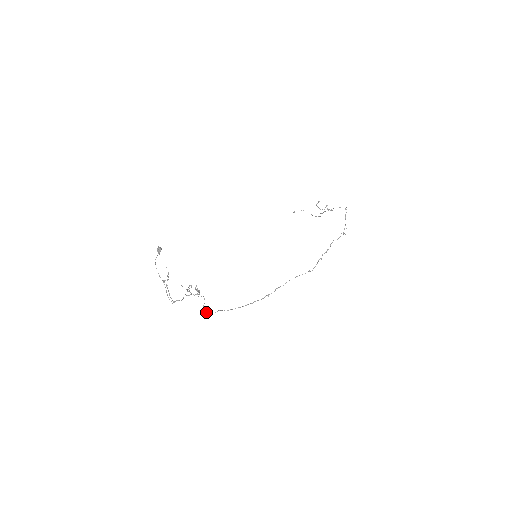
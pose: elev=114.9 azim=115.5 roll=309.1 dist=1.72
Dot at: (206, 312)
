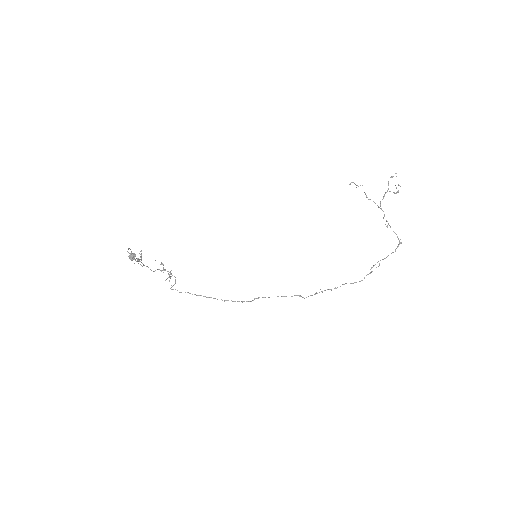
Dot at: (173, 289)
